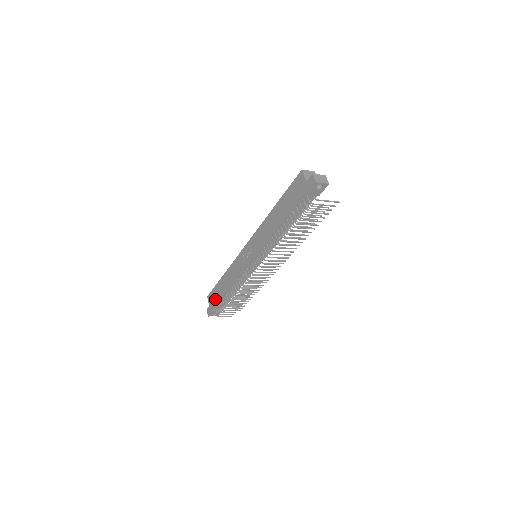
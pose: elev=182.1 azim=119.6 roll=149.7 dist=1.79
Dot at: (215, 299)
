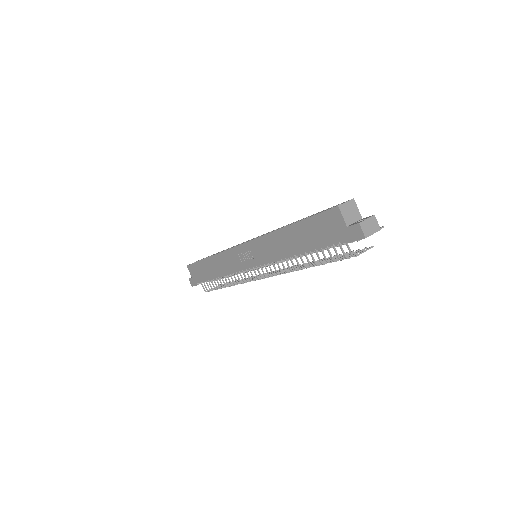
Dot at: (200, 276)
